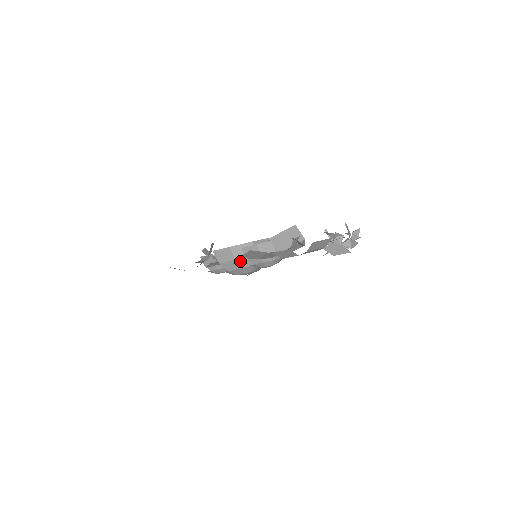
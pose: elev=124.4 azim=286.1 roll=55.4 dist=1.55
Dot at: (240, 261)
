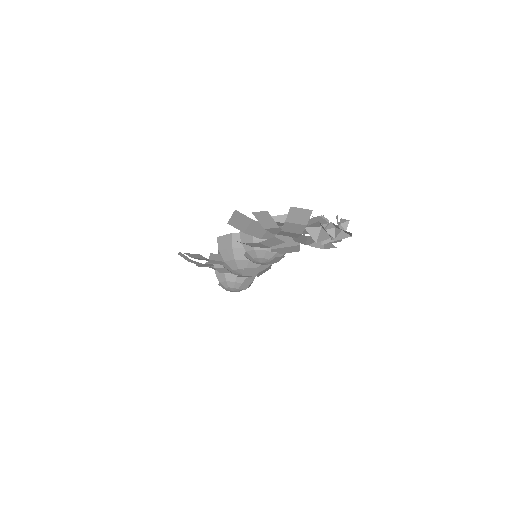
Dot at: (237, 250)
